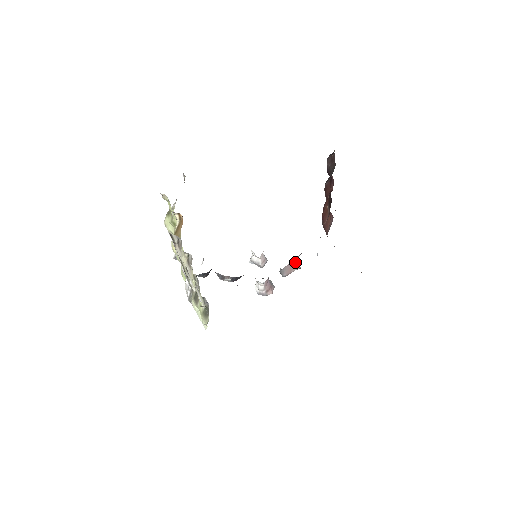
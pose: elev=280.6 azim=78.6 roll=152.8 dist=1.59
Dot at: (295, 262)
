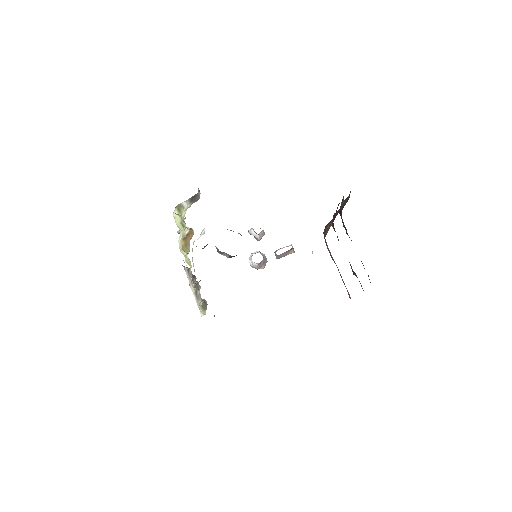
Dot at: occluded
